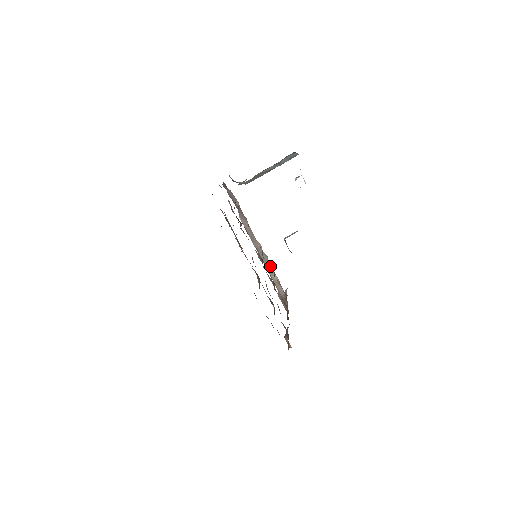
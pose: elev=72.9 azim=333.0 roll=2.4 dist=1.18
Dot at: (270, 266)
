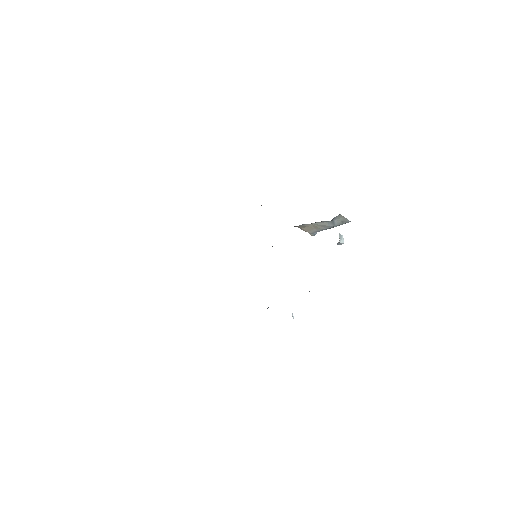
Dot at: occluded
